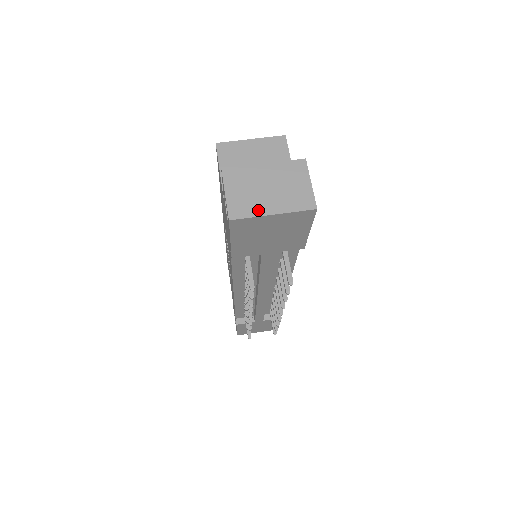
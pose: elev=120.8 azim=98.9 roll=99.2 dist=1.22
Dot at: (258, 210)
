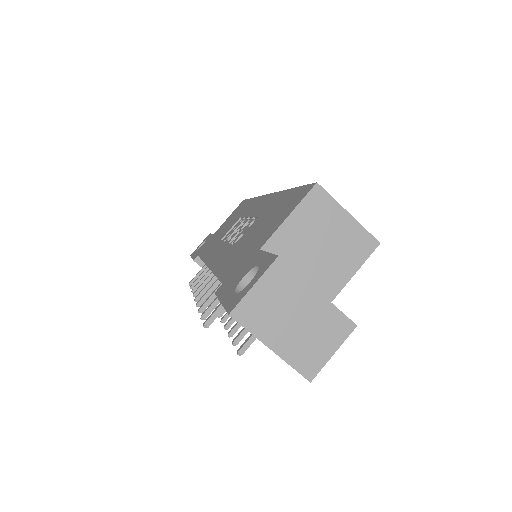
Dot at: (263, 332)
